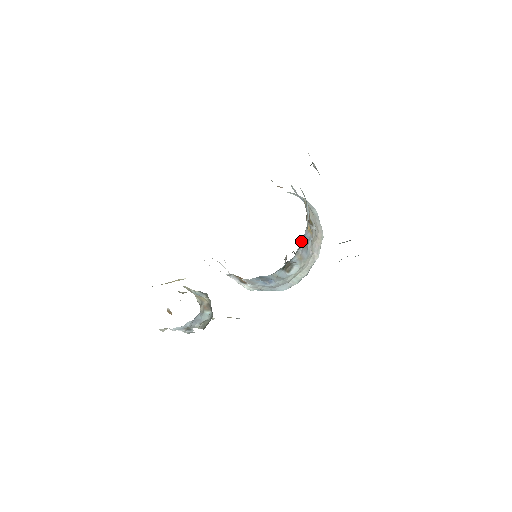
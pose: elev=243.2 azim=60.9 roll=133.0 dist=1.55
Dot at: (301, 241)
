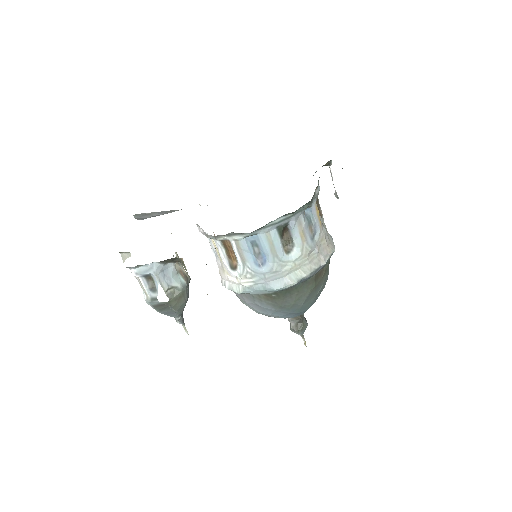
Dot at: (306, 216)
